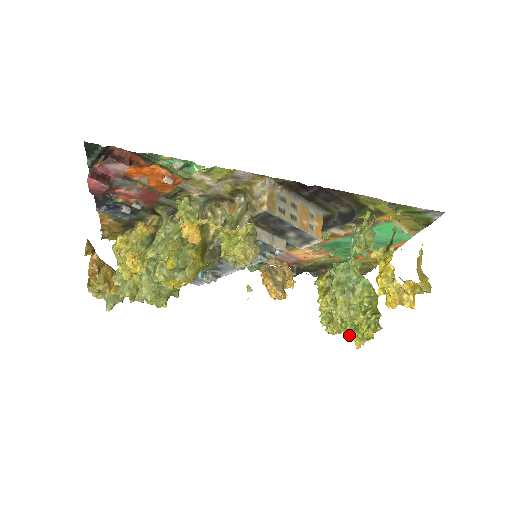
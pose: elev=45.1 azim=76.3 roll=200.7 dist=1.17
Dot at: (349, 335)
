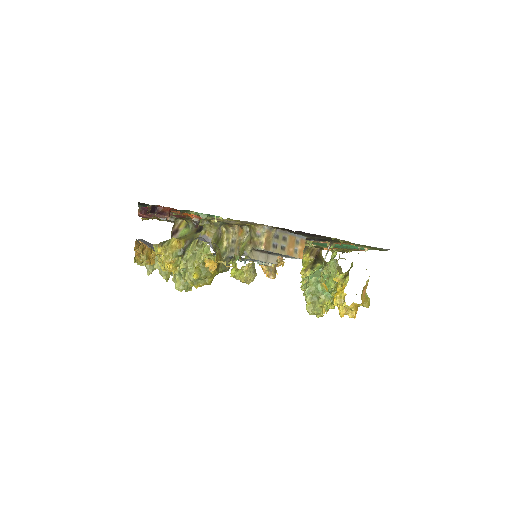
Dot at: occluded
